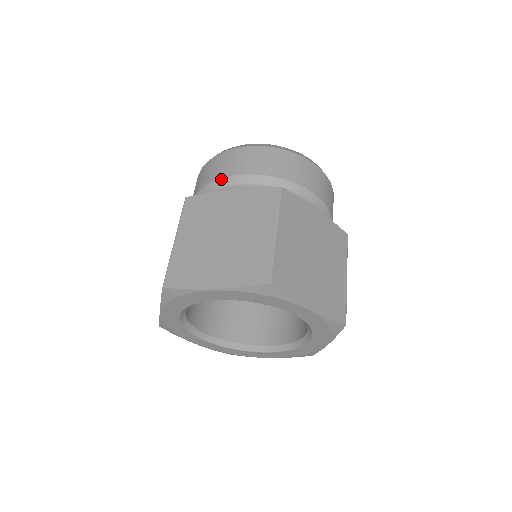
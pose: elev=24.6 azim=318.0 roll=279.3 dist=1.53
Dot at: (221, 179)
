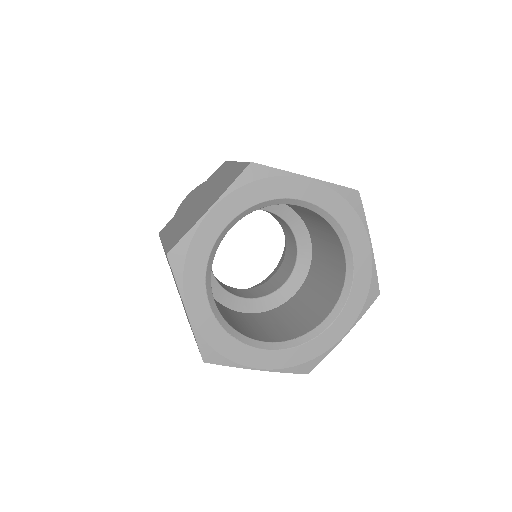
Dot at: occluded
